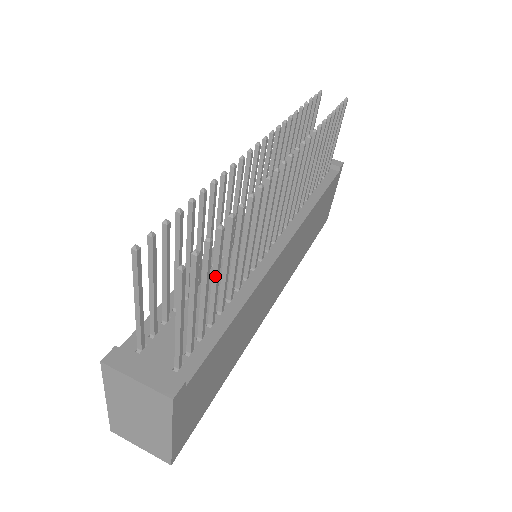
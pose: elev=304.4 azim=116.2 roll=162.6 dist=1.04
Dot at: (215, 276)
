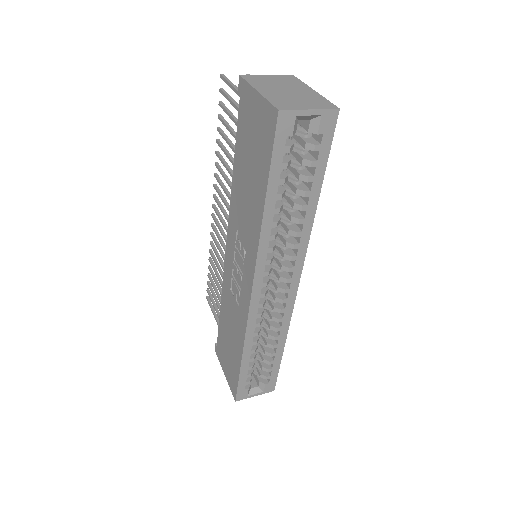
Dot at: occluded
